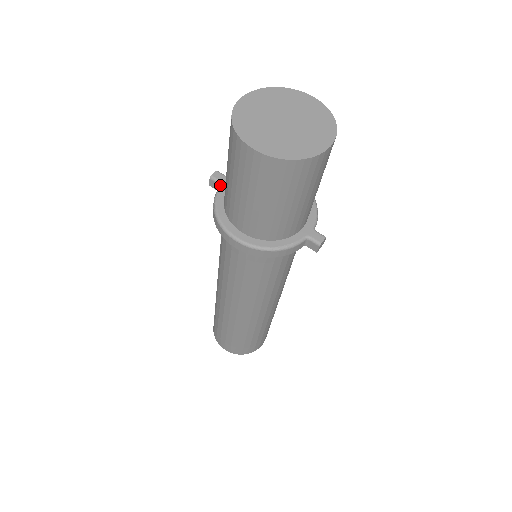
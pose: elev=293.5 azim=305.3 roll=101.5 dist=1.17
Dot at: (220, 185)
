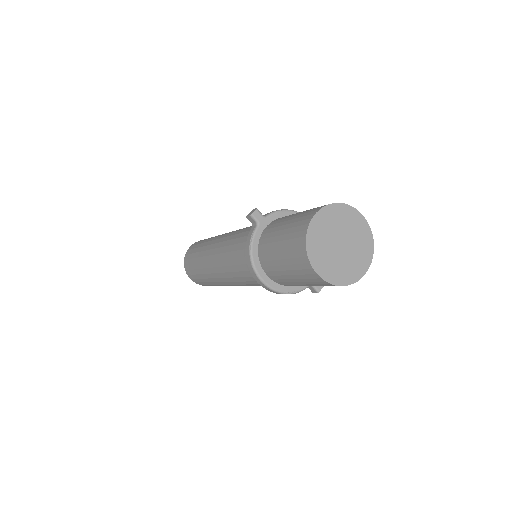
Dot at: (257, 225)
